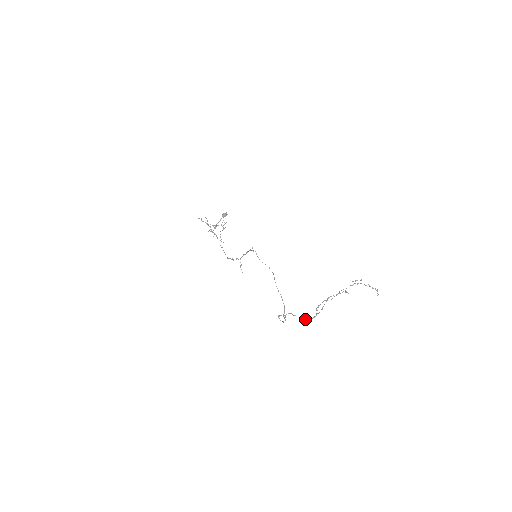
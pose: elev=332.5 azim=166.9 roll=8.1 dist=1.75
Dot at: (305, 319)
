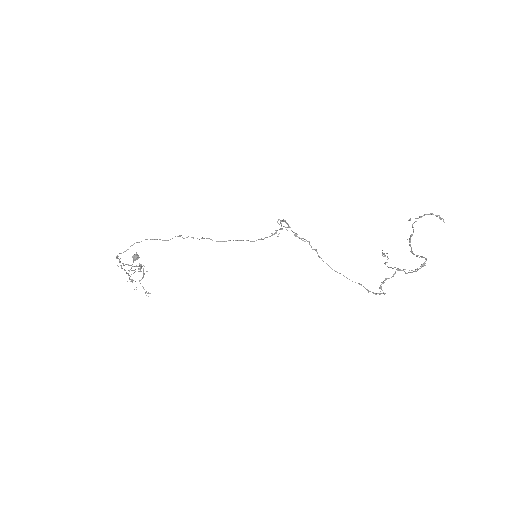
Dot at: occluded
